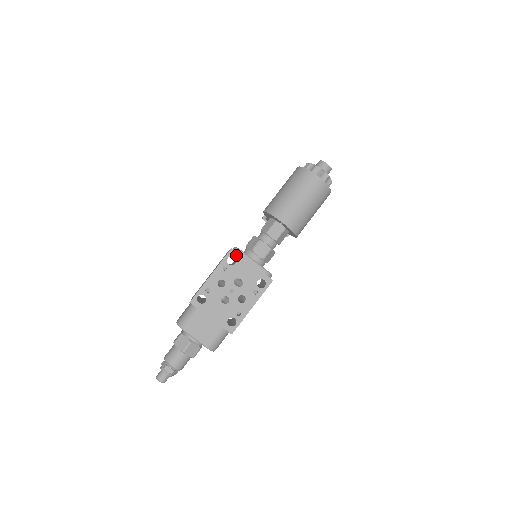
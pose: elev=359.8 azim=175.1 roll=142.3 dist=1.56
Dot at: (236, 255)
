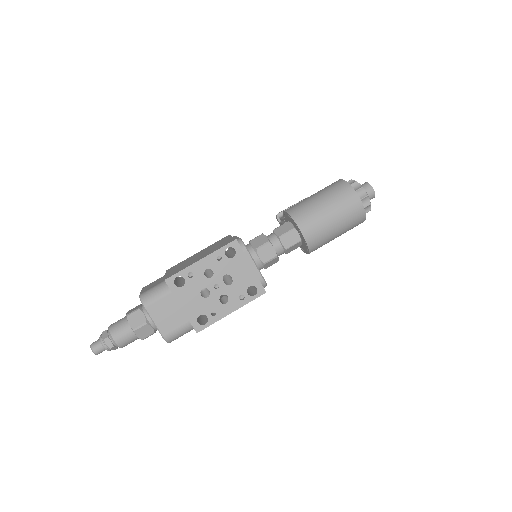
Dot at: (238, 249)
